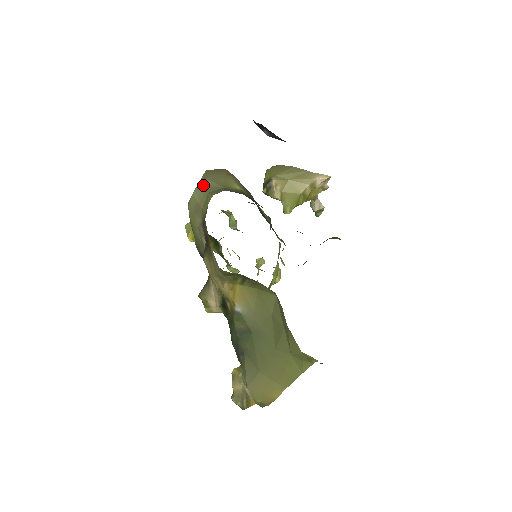
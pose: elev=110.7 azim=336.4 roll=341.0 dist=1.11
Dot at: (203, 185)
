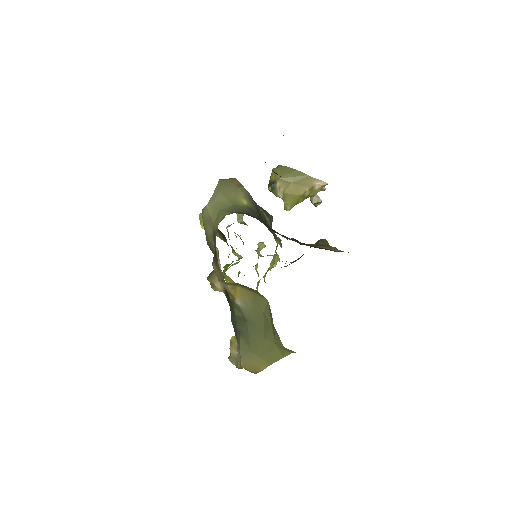
Dot at: (216, 200)
